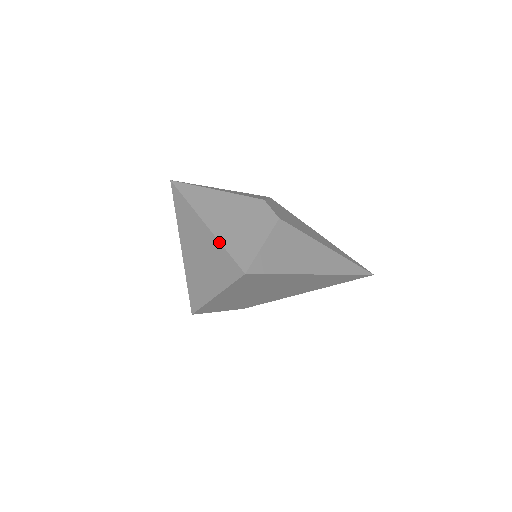
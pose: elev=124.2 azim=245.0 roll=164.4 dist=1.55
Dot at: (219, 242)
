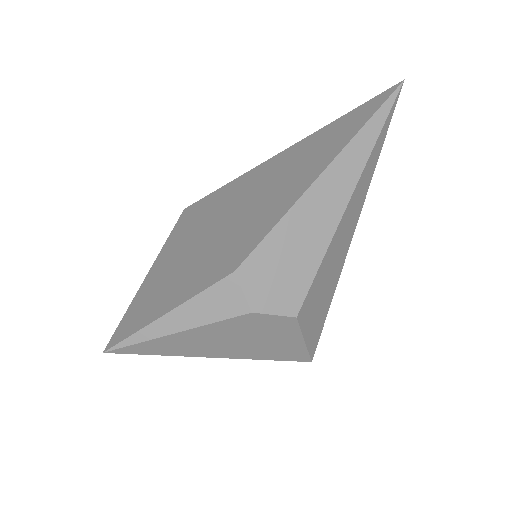
Dot at: occluded
